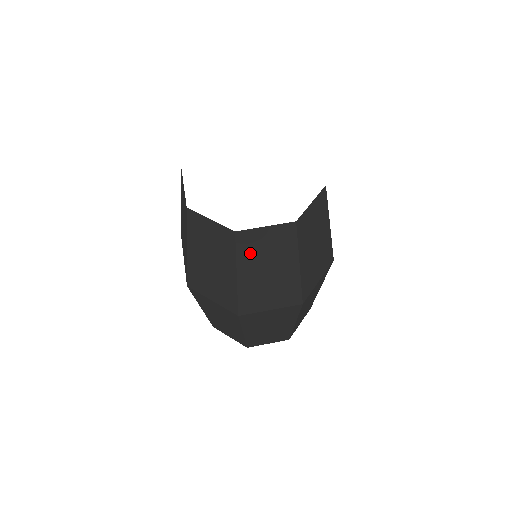
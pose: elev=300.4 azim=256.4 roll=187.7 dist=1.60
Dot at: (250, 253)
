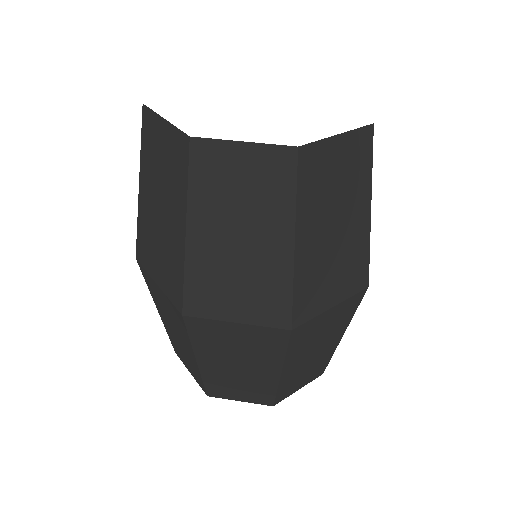
Dot at: (314, 194)
